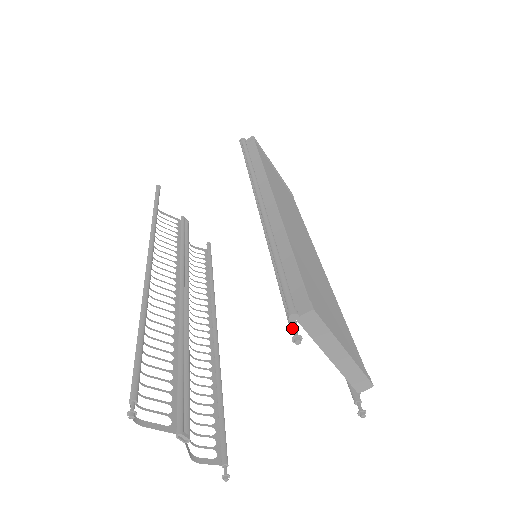
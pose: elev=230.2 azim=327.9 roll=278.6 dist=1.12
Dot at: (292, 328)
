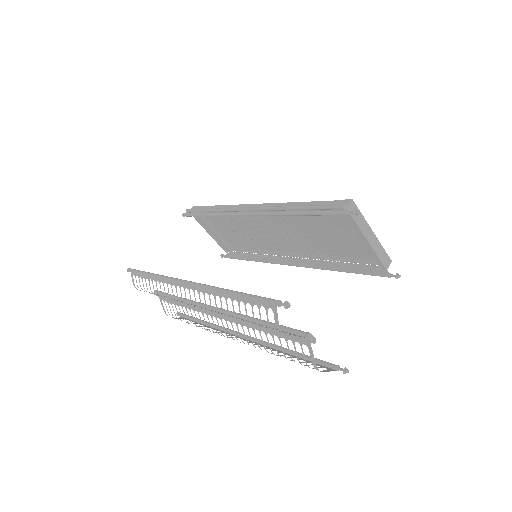
Dot at: (348, 212)
